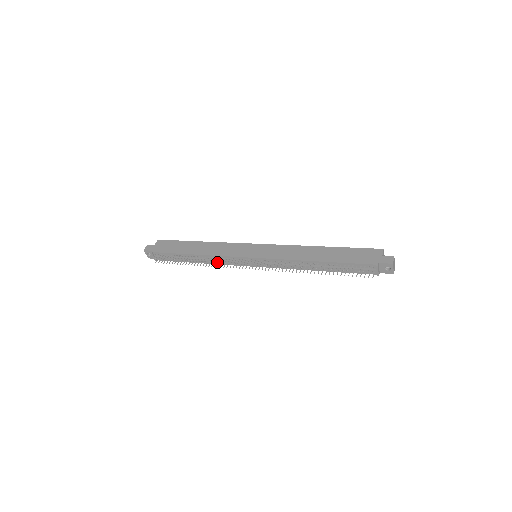
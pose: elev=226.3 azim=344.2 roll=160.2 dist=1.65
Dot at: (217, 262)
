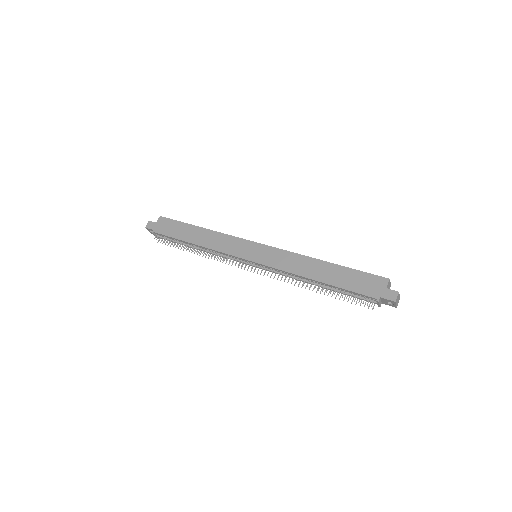
Dot at: occluded
